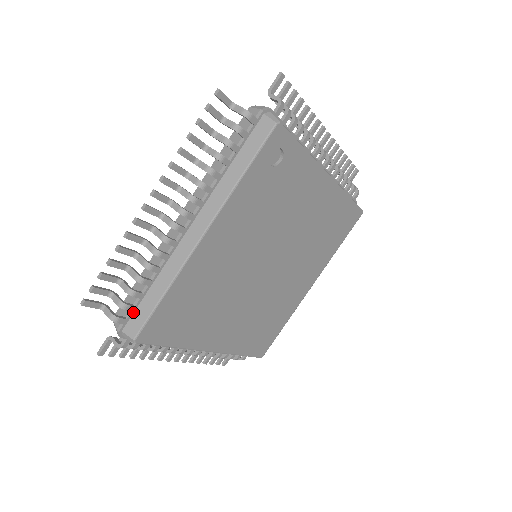
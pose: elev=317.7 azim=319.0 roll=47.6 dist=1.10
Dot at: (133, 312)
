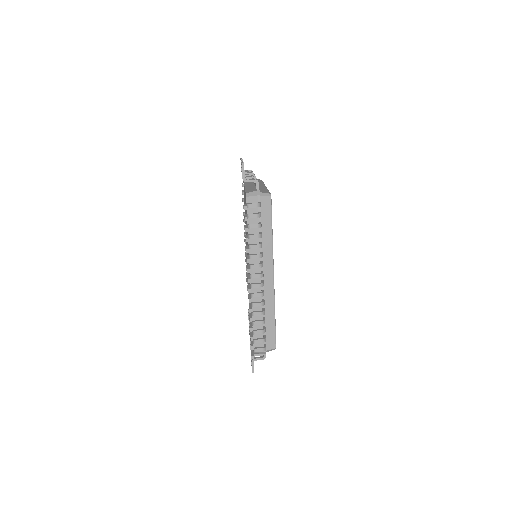
Dot at: occluded
